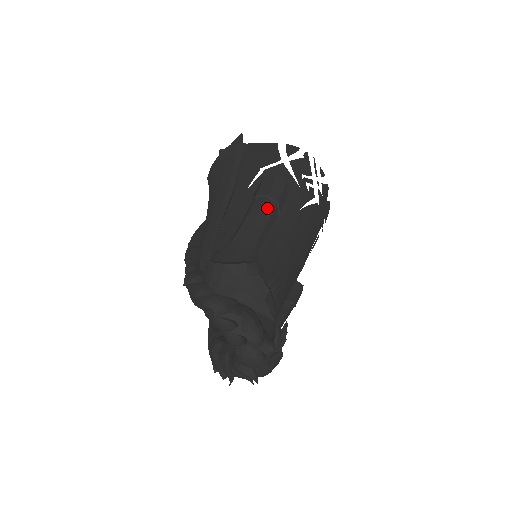
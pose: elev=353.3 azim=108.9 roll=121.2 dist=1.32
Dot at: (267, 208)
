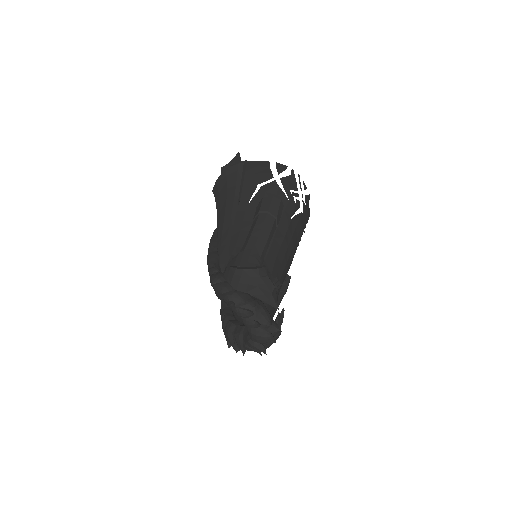
Dot at: (268, 222)
